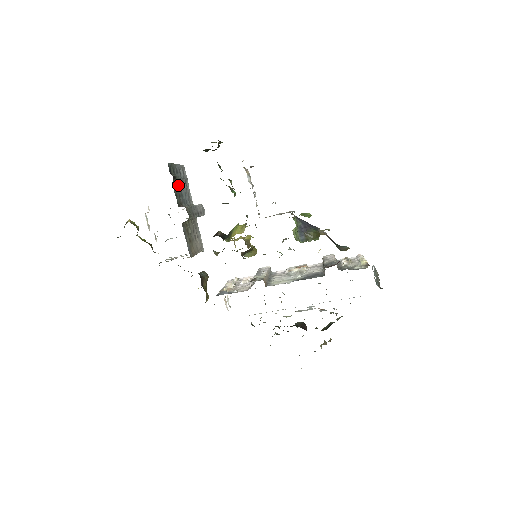
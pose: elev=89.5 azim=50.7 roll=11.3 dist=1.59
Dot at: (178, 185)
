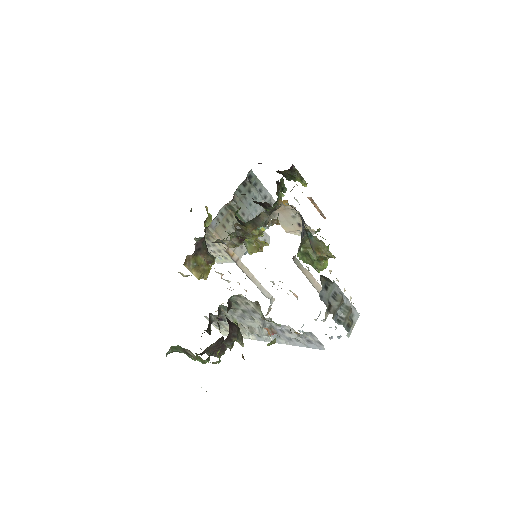
Dot at: (251, 194)
